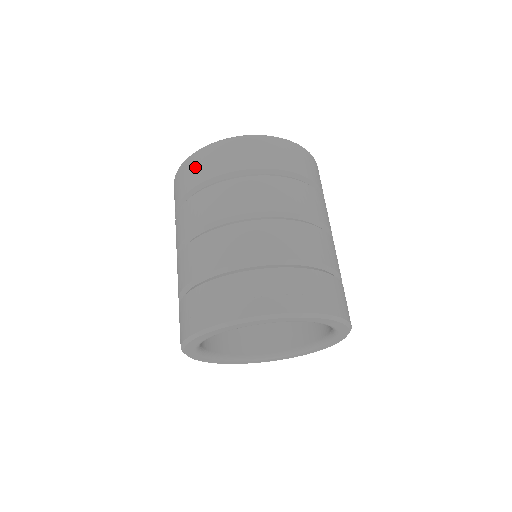
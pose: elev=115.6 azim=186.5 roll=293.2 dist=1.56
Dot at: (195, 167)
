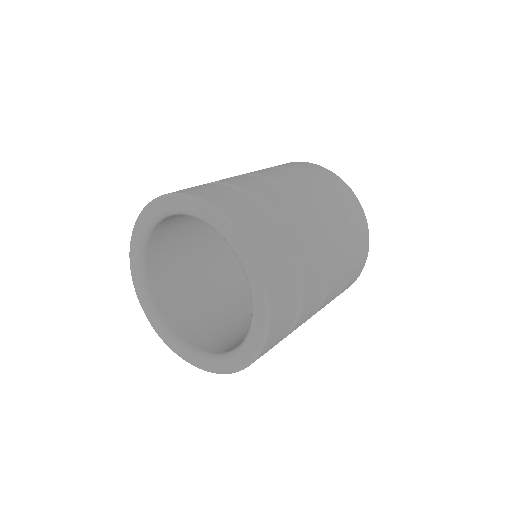
Dot at: occluded
